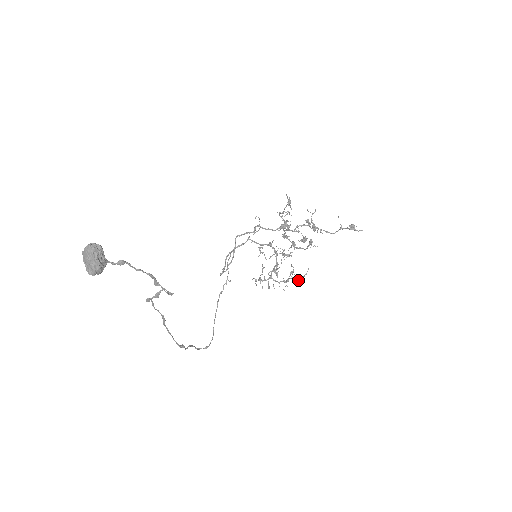
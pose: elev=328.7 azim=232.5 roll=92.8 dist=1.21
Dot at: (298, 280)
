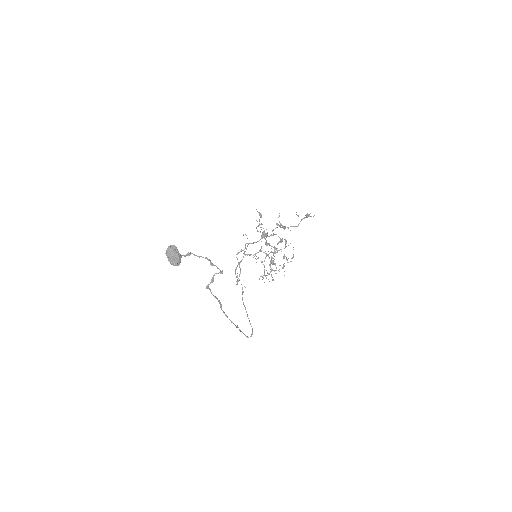
Dot at: (290, 261)
